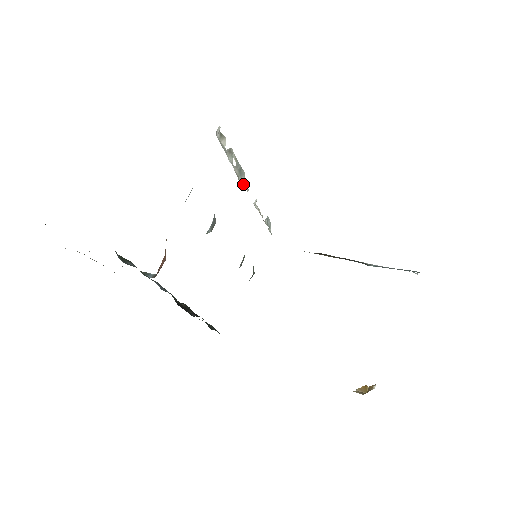
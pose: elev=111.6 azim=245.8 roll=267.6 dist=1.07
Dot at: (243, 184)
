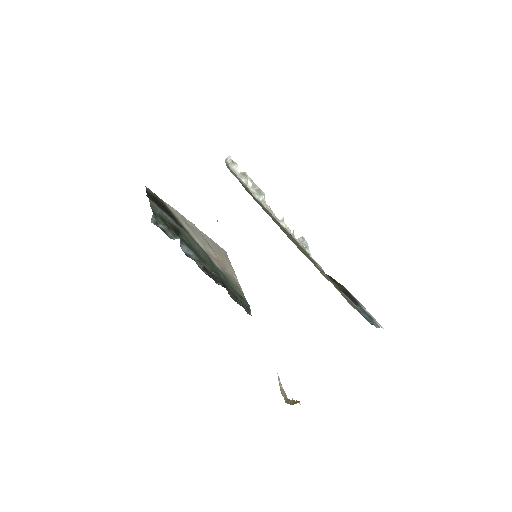
Dot at: (263, 202)
